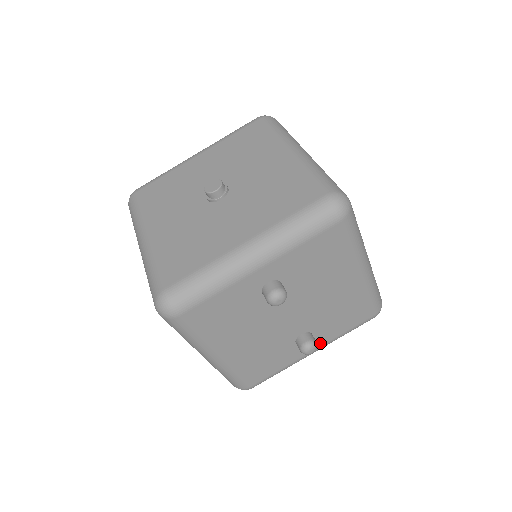
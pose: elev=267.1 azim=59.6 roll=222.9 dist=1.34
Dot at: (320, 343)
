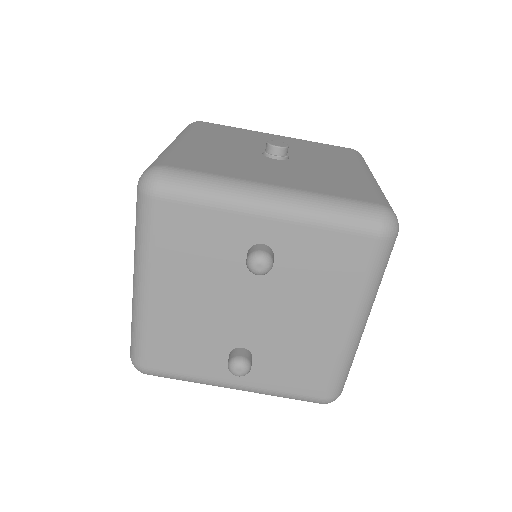
Dot at: (251, 380)
